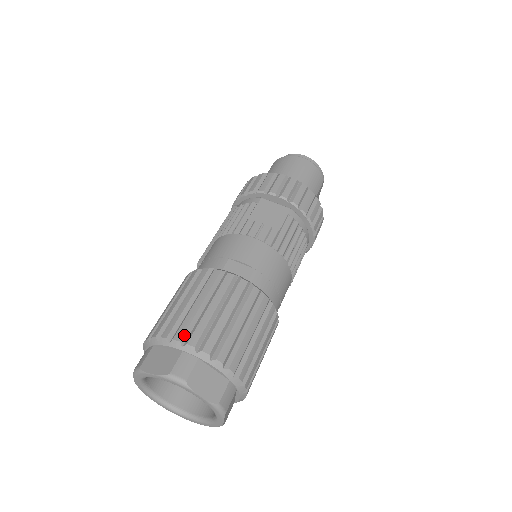
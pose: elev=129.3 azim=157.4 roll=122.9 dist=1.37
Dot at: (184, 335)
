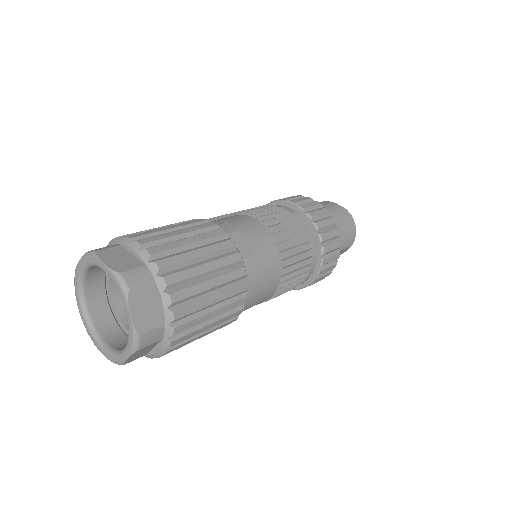
Dot at: (158, 253)
